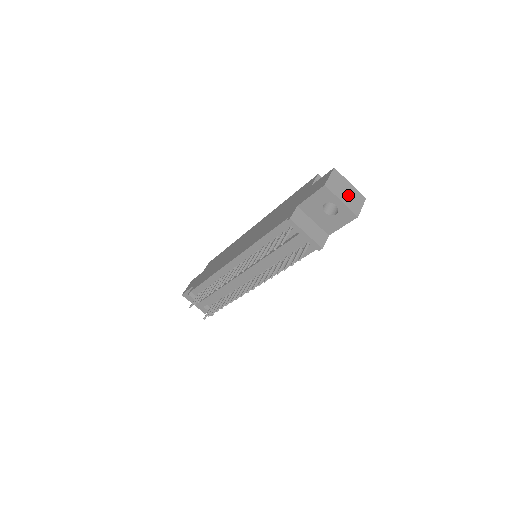
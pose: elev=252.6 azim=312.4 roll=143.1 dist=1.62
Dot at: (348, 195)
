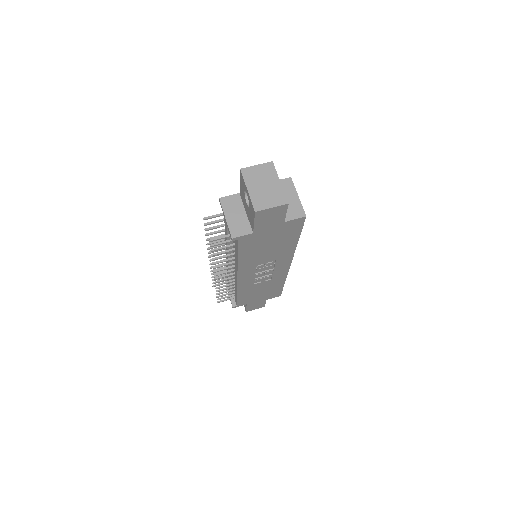
Dot at: (264, 189)
